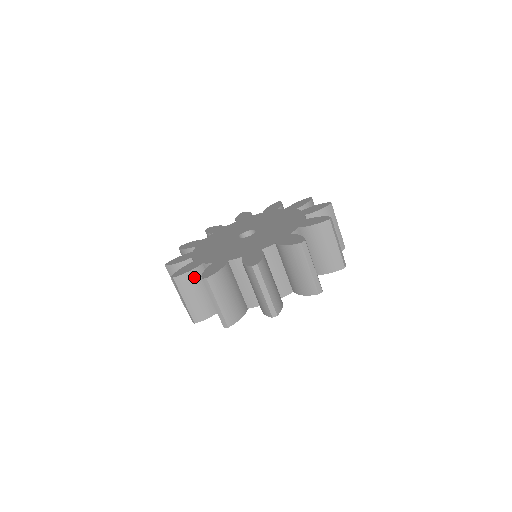
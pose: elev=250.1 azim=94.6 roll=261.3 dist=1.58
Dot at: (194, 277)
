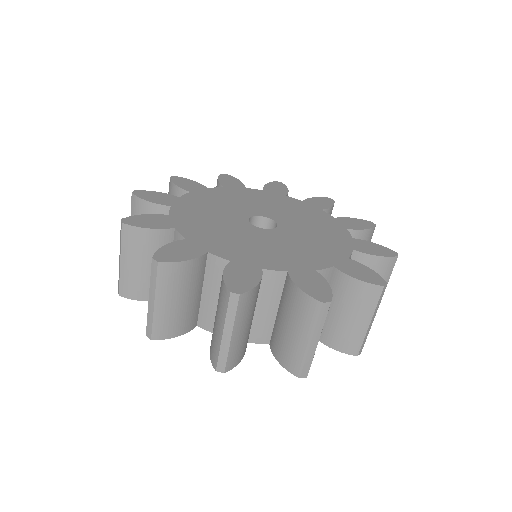
Dot at: (152, 240)
